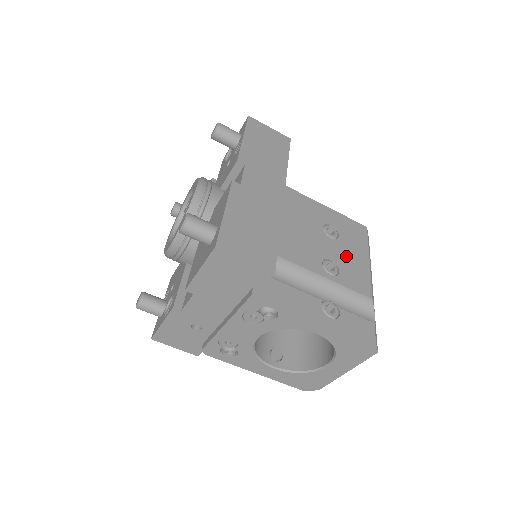
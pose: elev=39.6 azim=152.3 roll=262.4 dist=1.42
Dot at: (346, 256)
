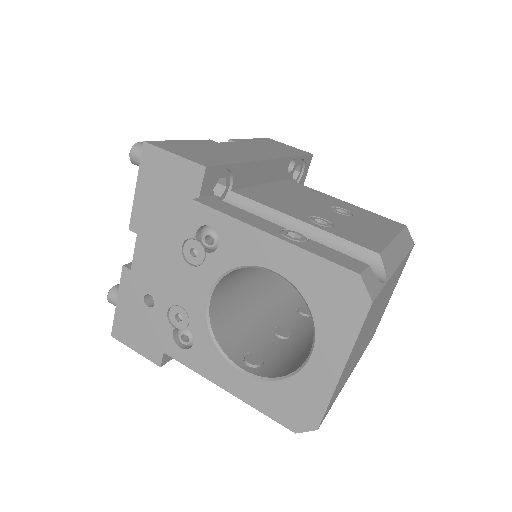
Dot at: (354, 225)
